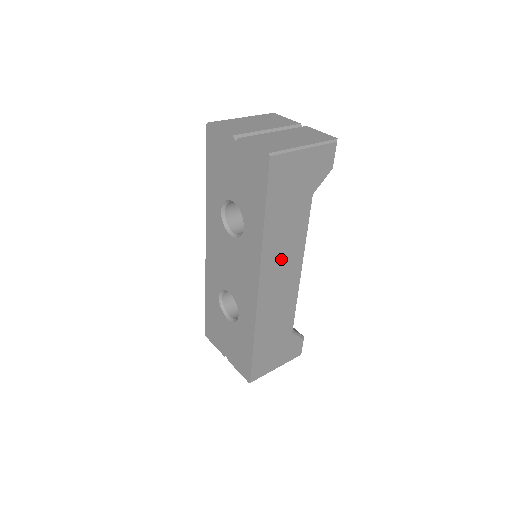
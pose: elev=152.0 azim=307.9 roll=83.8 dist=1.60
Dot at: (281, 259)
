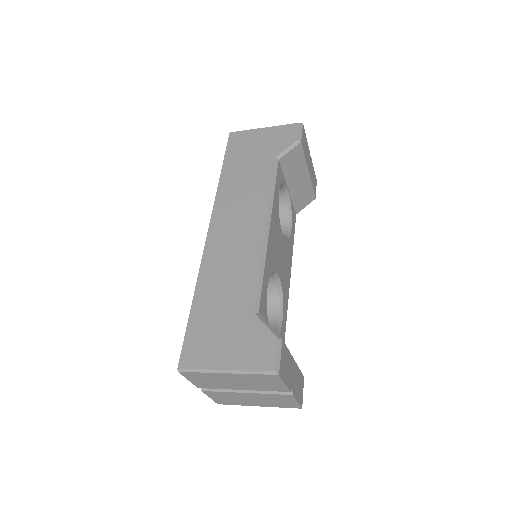
Dot at: (238, 208)
